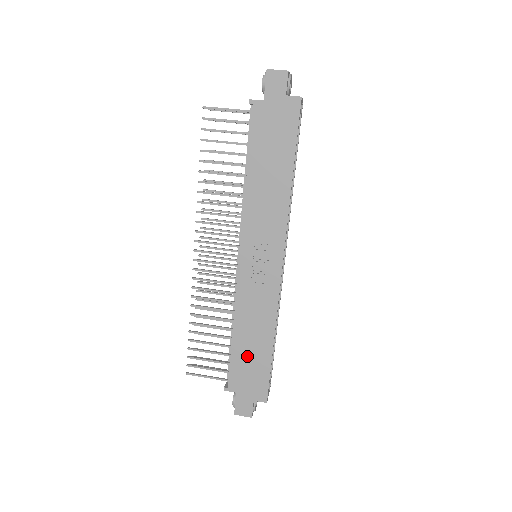
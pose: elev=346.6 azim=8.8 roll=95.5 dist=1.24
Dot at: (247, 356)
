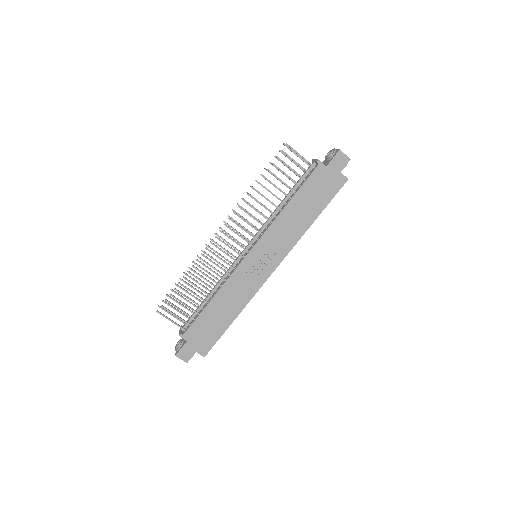
Dot at: (211, 320)
